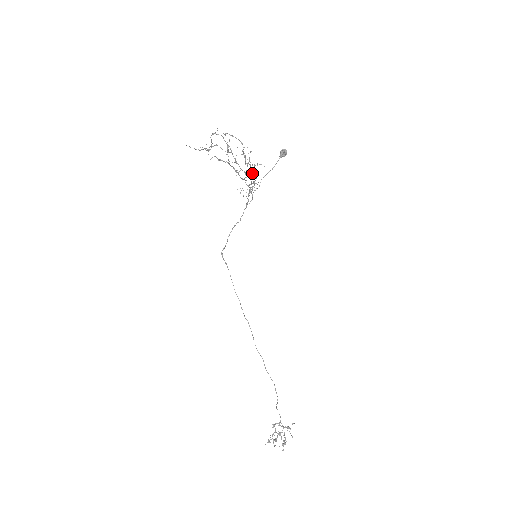
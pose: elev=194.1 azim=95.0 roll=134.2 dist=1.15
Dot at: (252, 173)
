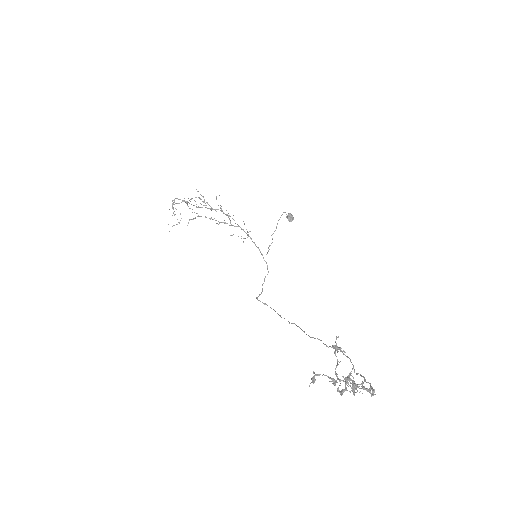
Dot at: occluded
